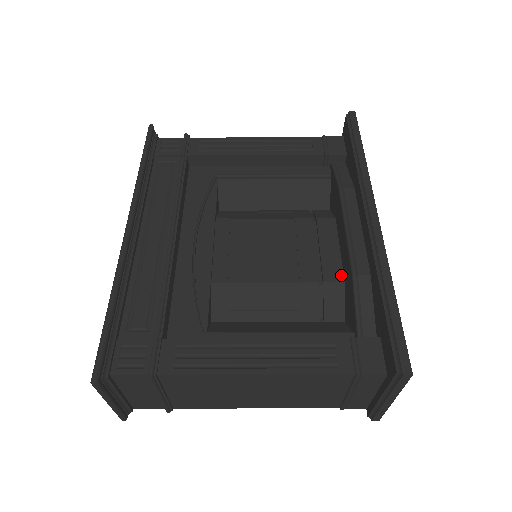
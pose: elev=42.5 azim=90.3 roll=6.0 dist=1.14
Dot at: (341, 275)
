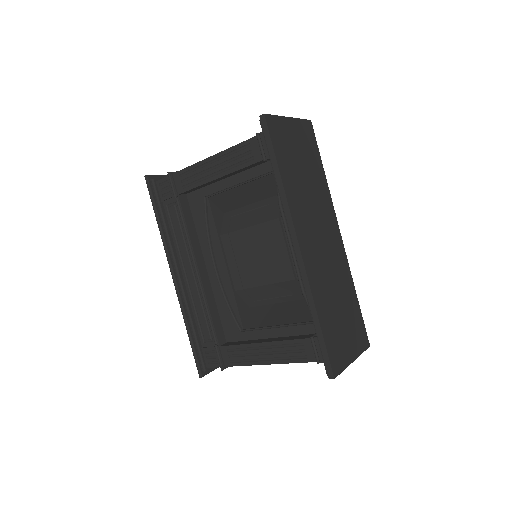
Dot at: occluded
